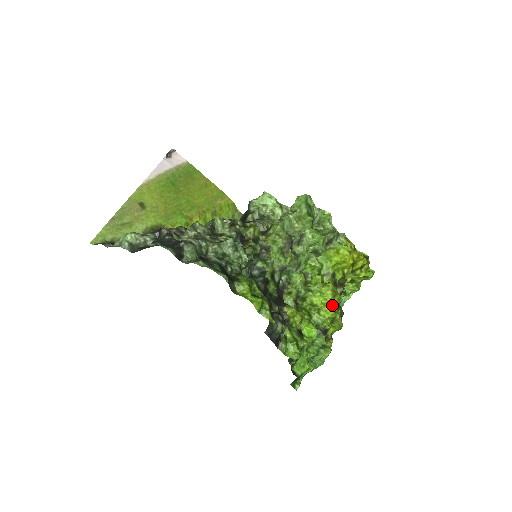
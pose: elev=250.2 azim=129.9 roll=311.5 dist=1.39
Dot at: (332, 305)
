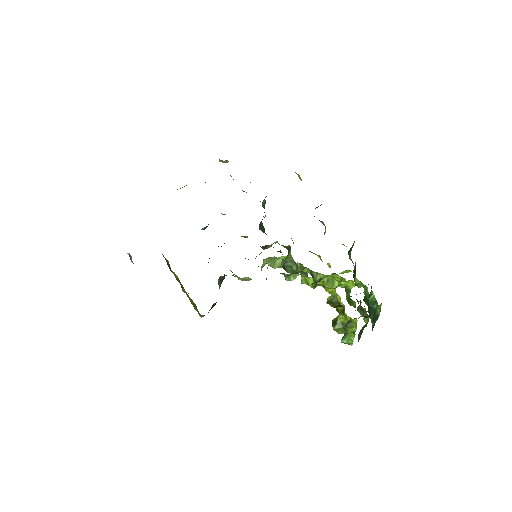
Dot at: occluded
